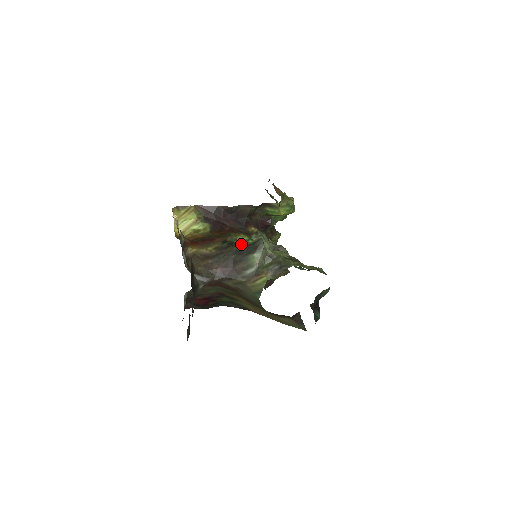
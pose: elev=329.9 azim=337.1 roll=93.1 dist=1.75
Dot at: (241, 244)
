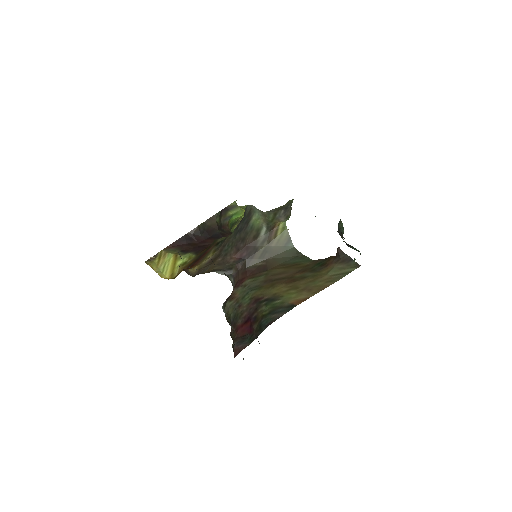
Dot at: occluded
